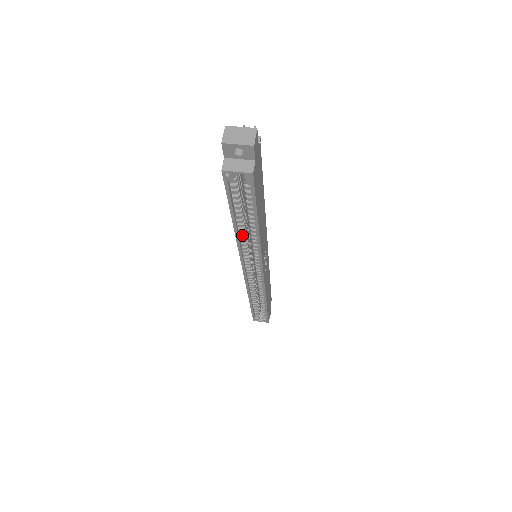
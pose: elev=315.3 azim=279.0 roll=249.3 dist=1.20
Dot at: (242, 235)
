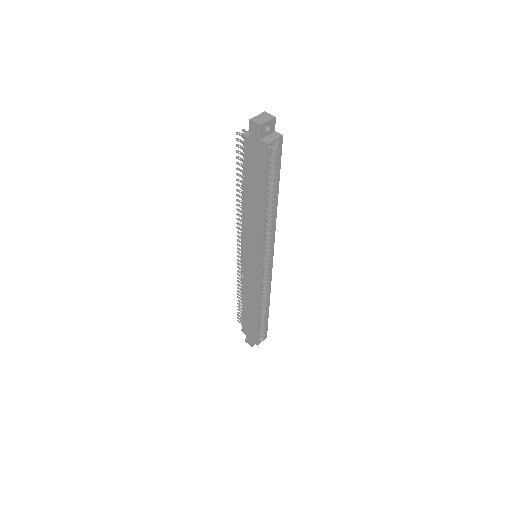
Dot at: occluded
